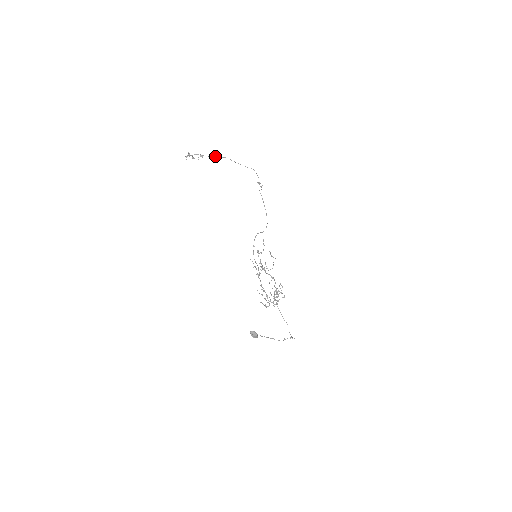
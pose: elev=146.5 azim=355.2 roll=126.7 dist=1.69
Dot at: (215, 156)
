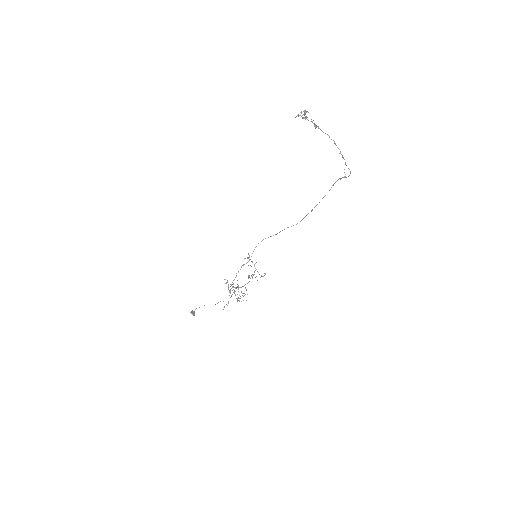
Dot at: occluded
